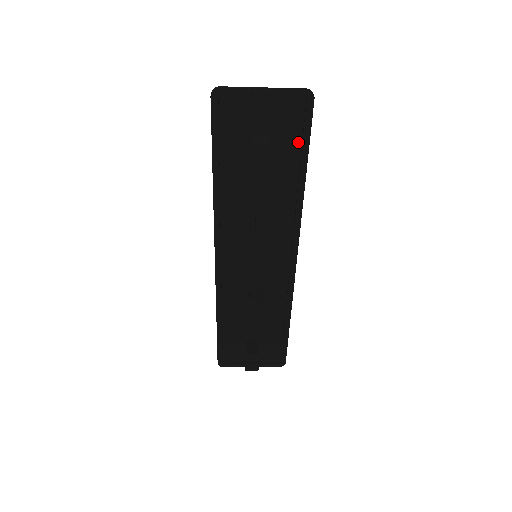
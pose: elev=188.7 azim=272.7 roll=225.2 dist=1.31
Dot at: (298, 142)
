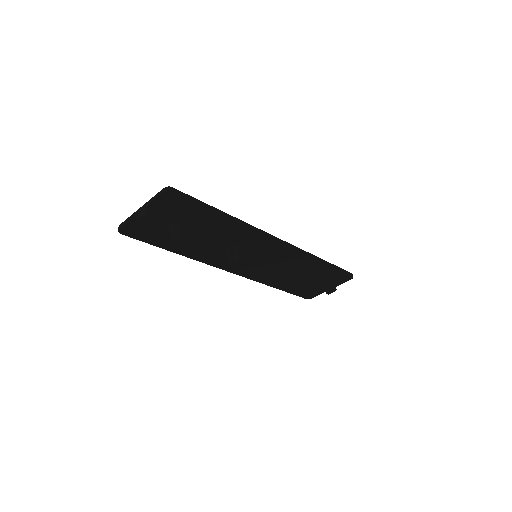
Dot at: (198, 209)
